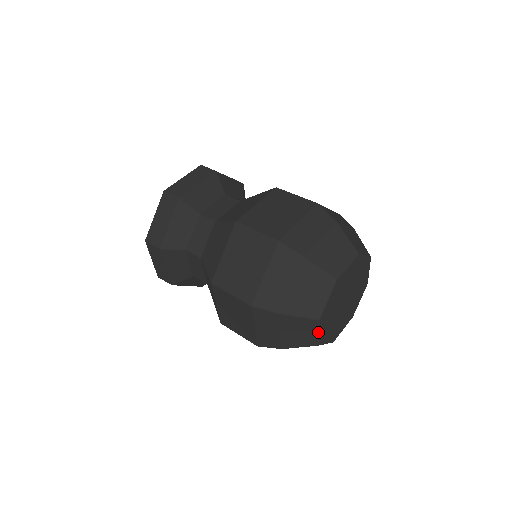
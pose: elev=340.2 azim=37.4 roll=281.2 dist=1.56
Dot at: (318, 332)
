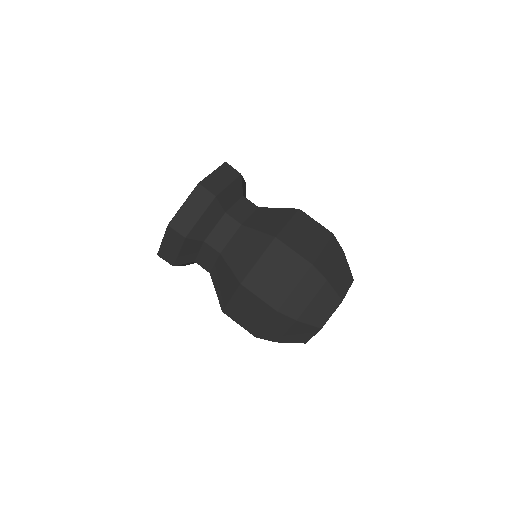
Dot at: occluded
